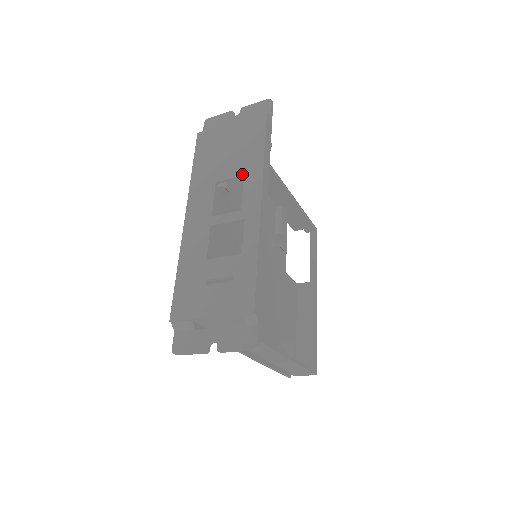
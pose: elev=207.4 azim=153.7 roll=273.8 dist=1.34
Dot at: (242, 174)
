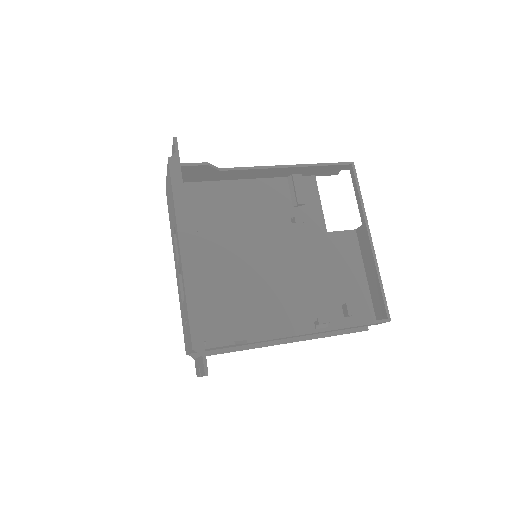
Dot at: (174, 225)
